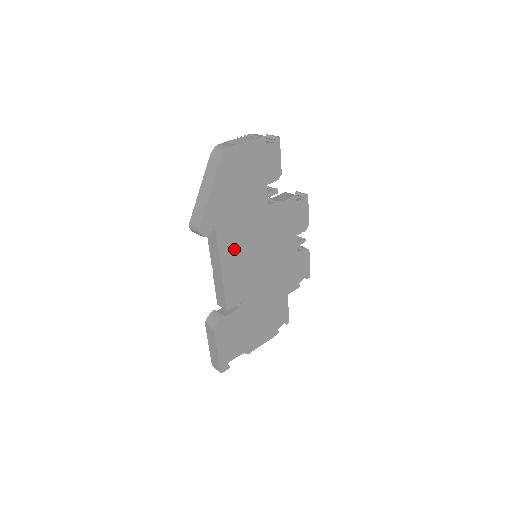
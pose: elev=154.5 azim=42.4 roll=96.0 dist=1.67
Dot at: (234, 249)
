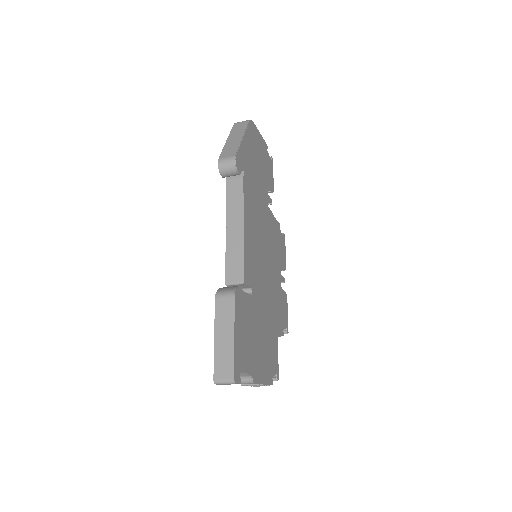
Dot at: (251, 215)
